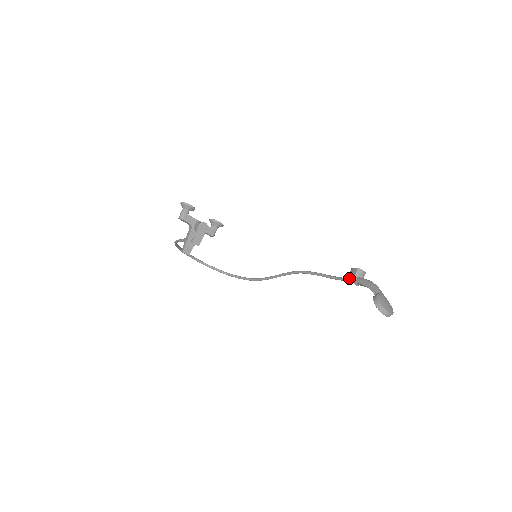
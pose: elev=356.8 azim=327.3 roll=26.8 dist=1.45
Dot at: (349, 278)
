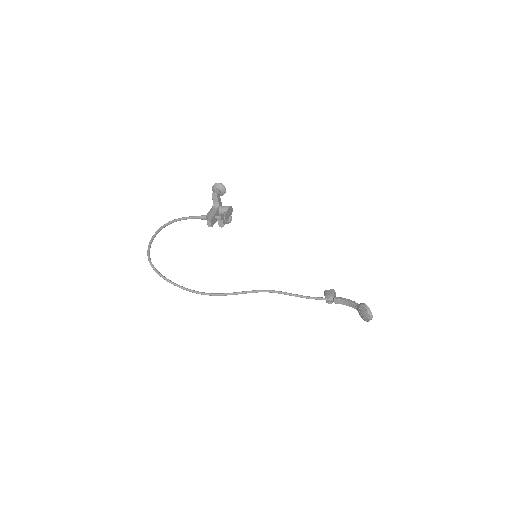
Dot at: (326, 295)
